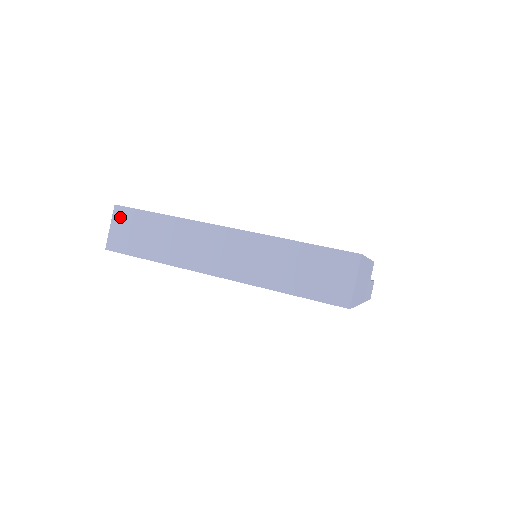
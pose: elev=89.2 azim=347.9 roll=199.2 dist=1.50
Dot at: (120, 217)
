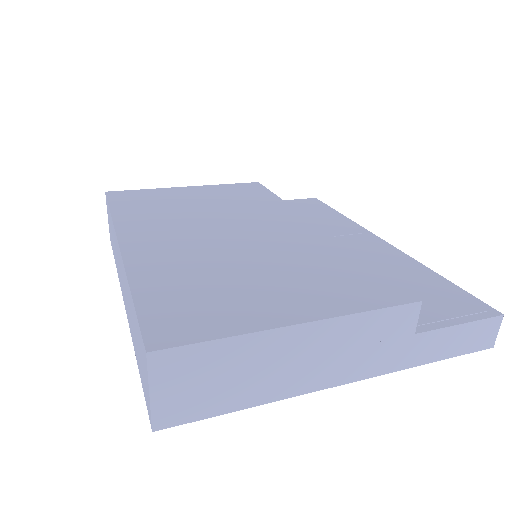
Dot at: (107, 207)
